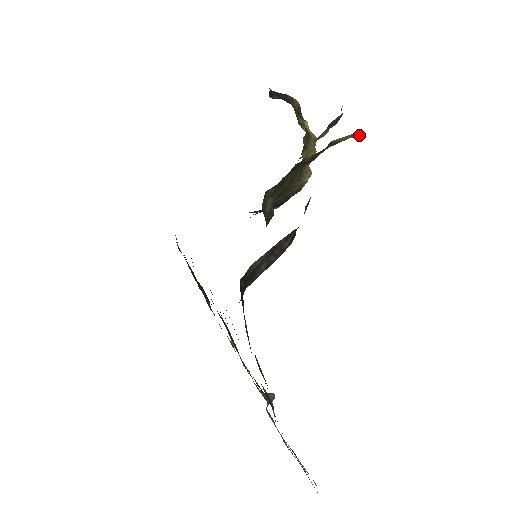
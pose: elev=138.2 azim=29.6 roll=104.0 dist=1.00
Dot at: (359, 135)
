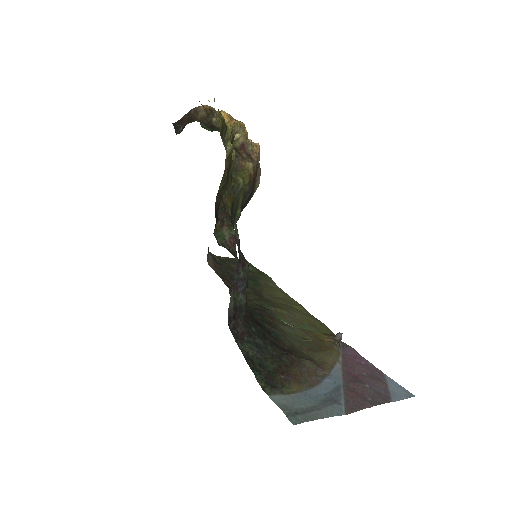
Dot at: (239, 136)
